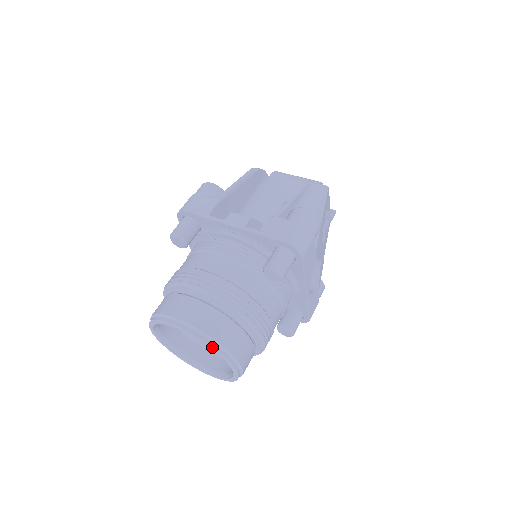
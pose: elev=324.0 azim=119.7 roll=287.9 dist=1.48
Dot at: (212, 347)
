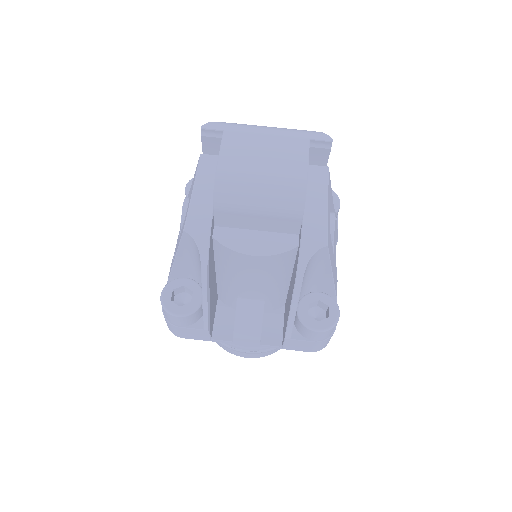
Dot at: occluded
